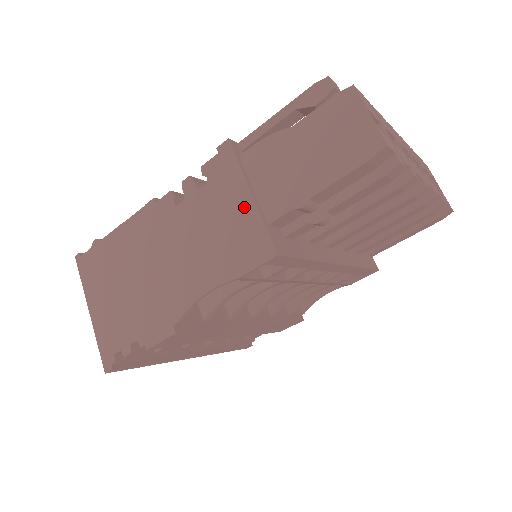
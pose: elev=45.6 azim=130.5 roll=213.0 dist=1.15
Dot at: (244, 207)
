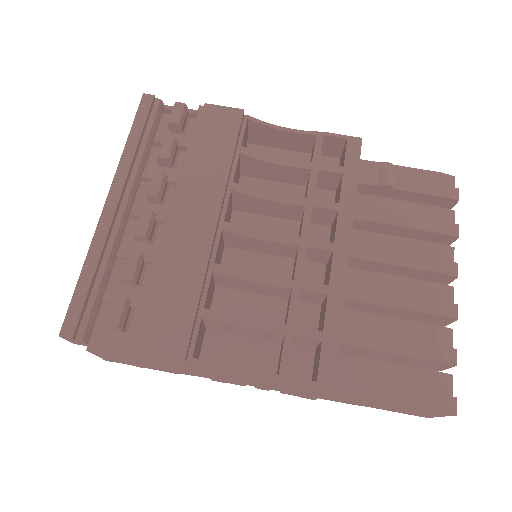
Dot at: occluded
